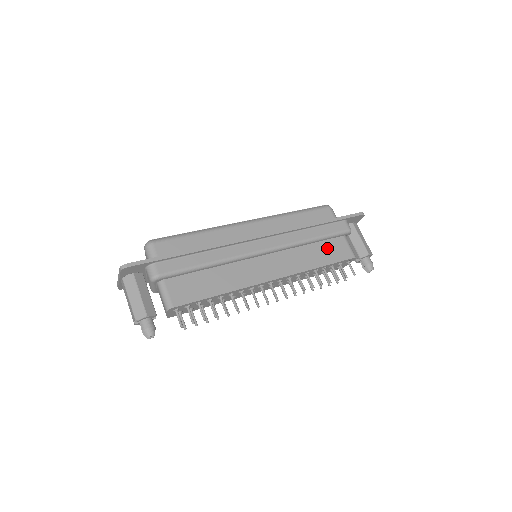
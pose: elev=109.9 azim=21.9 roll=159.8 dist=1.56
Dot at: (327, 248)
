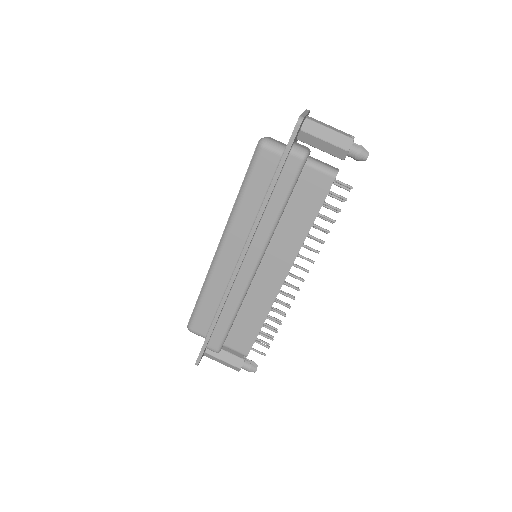
Dot at: (301, 198)
